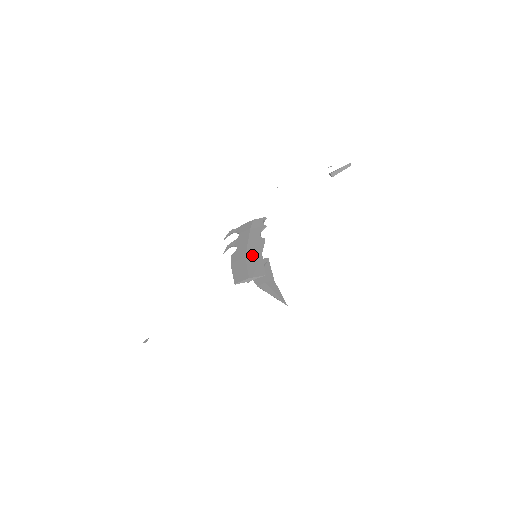
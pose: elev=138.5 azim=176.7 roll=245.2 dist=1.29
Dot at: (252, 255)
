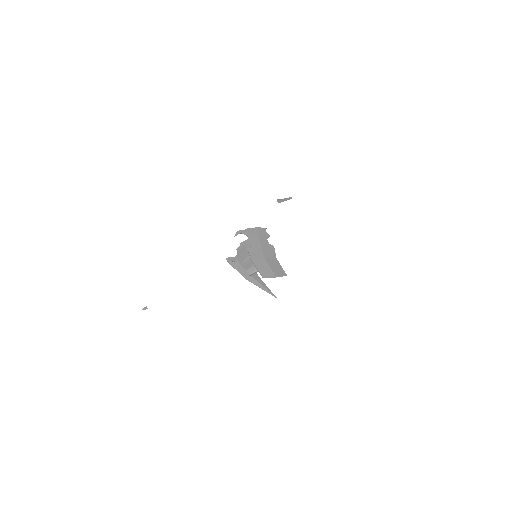
Dot at: (269, 257)
